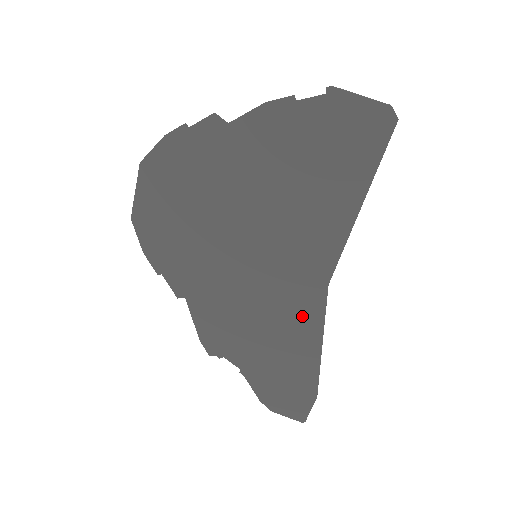
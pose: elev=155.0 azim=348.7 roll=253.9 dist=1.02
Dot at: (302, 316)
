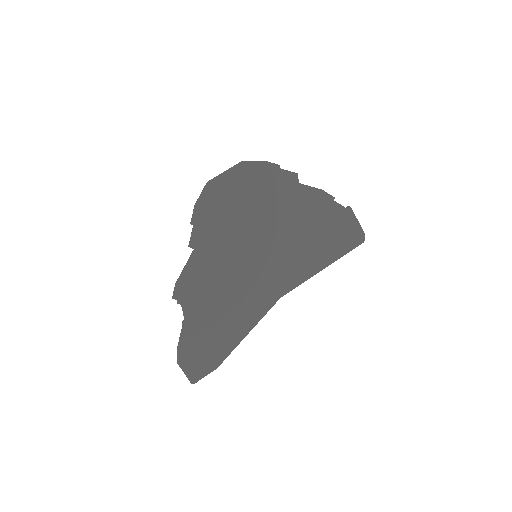
Dot at: (252, 308)
